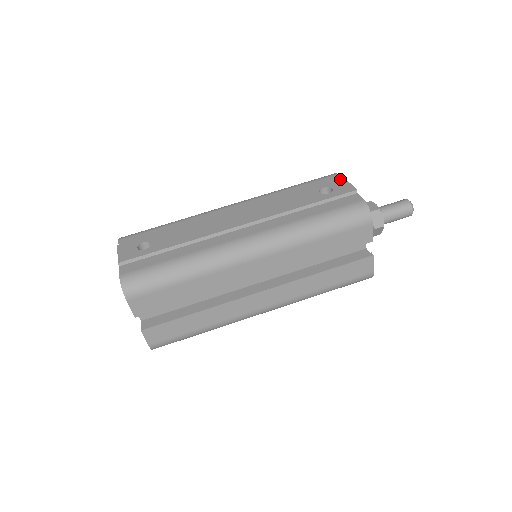
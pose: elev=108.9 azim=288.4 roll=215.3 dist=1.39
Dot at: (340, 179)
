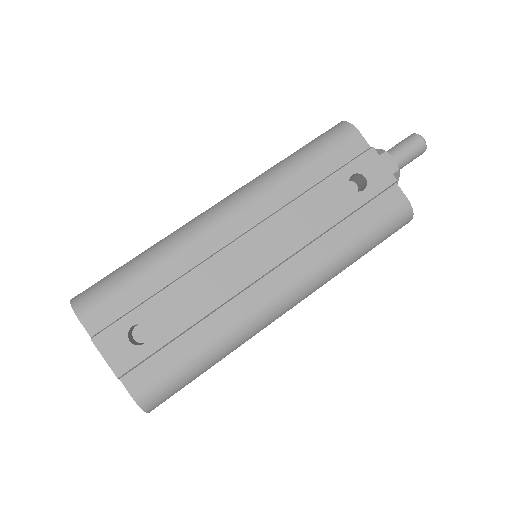
Dot at: (370, 153)
